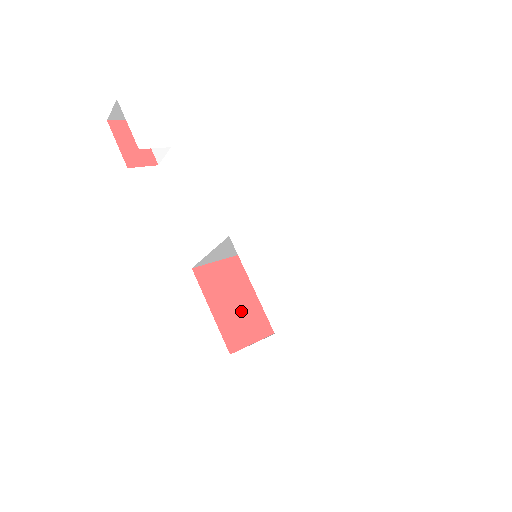
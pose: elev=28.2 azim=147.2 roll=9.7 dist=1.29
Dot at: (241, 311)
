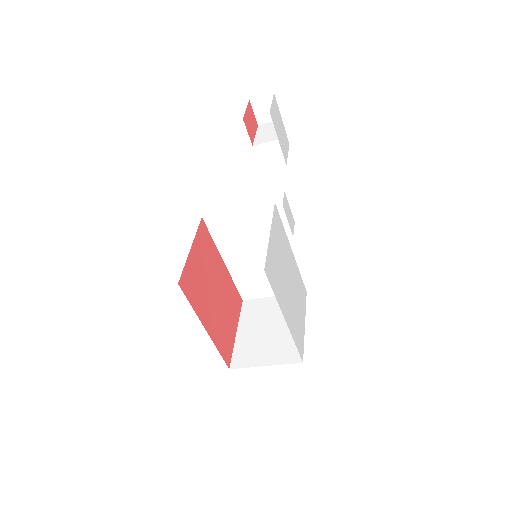
Dot at: (203, 282)
